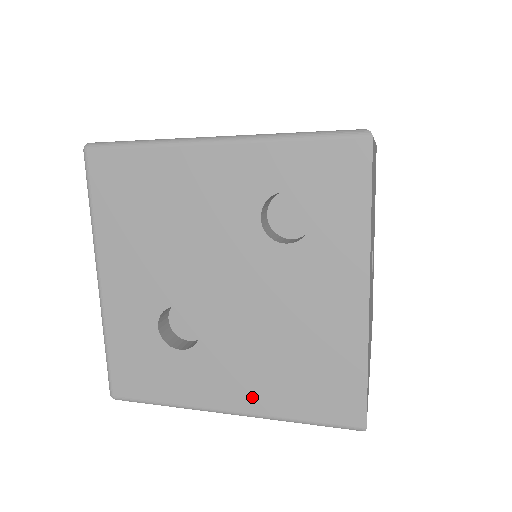
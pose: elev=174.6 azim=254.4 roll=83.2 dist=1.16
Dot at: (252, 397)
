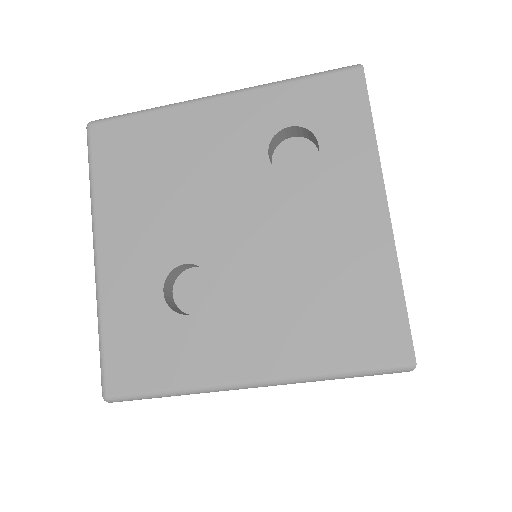
Dot at: (278, 355)
